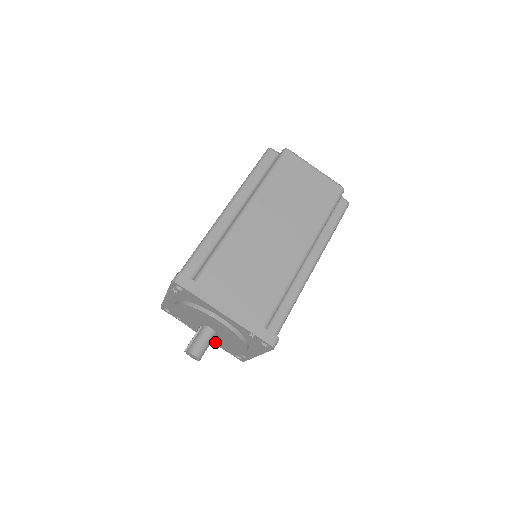
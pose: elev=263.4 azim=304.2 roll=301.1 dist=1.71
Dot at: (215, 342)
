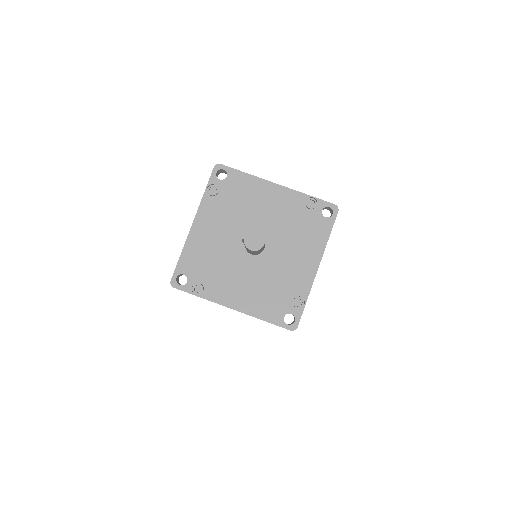
Dot at: (258, 288)
